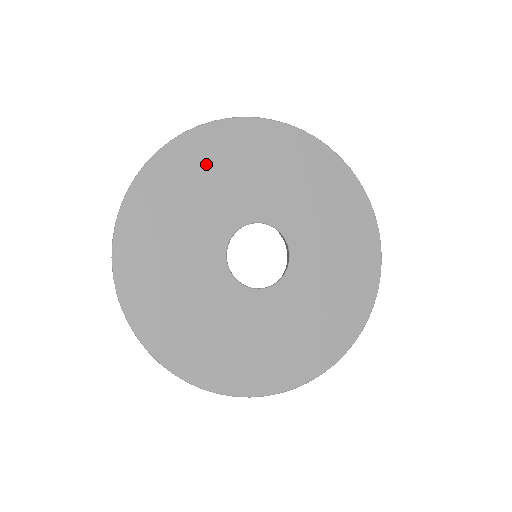
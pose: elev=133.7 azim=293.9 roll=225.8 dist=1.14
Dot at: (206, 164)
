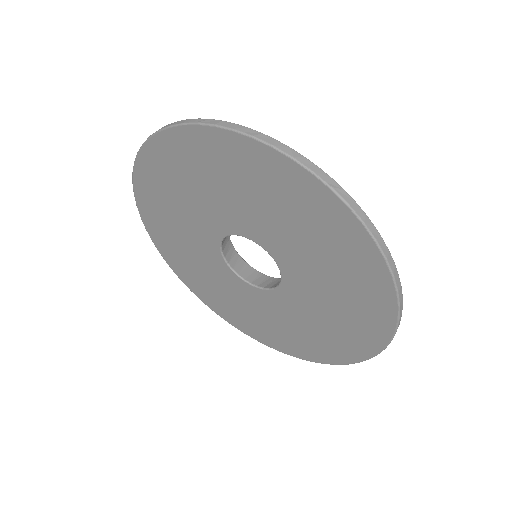
Dot at: (241, 173)
